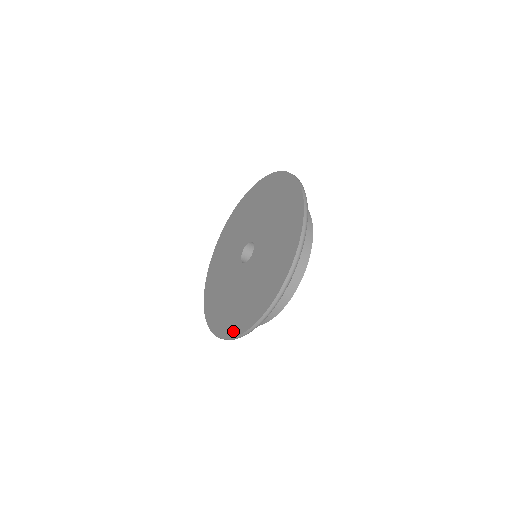
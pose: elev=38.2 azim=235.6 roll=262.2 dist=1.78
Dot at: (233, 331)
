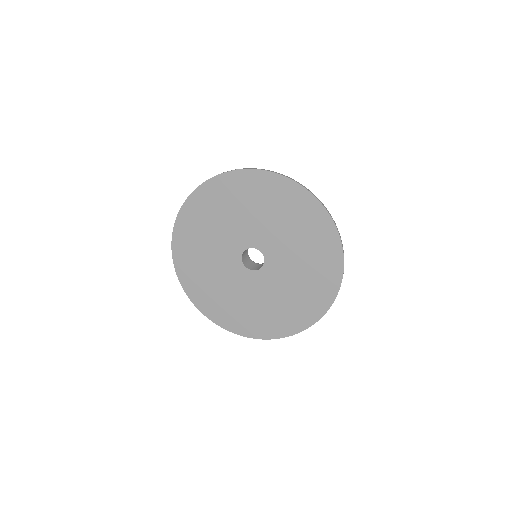
Dot at: (263, 334)
